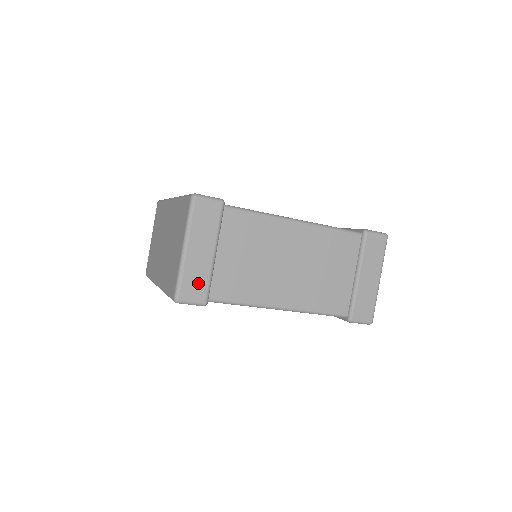
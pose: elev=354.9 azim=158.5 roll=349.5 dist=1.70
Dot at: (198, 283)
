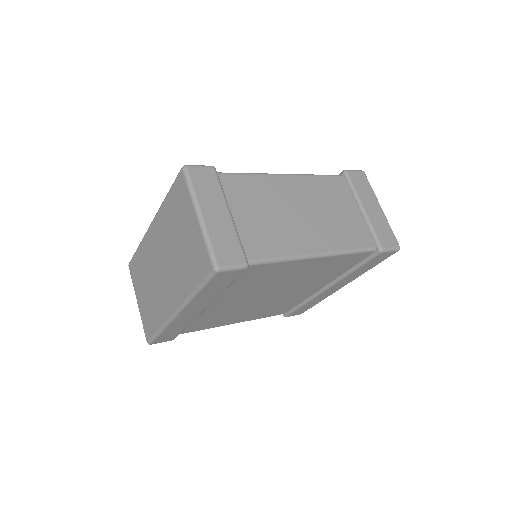
Dot at: (229, 245)
